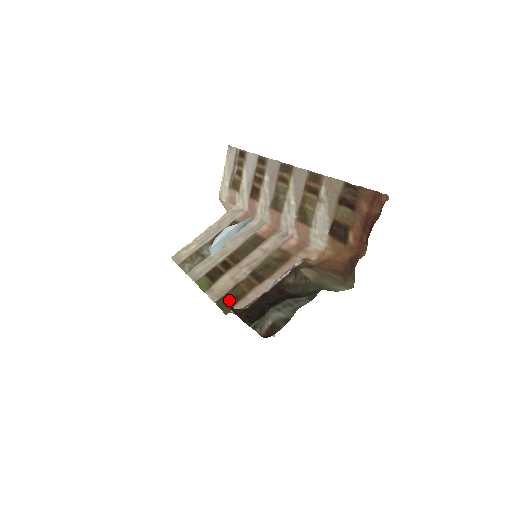
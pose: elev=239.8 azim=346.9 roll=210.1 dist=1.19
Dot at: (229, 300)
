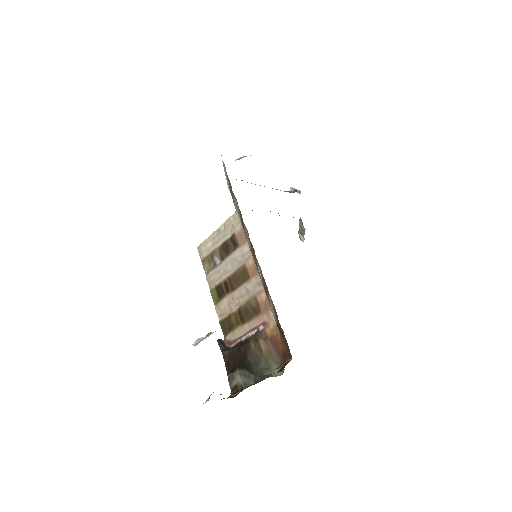
Dot at: (226, 326)
